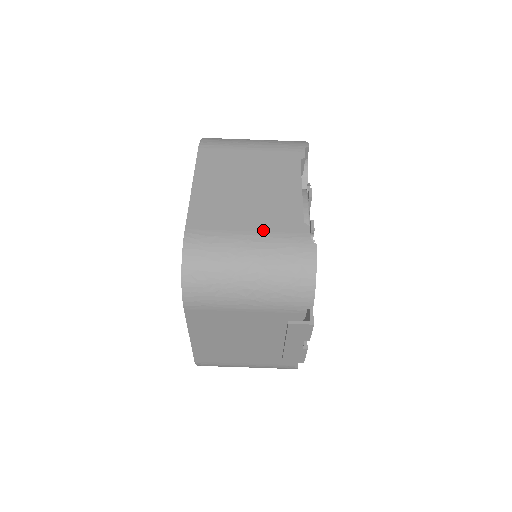
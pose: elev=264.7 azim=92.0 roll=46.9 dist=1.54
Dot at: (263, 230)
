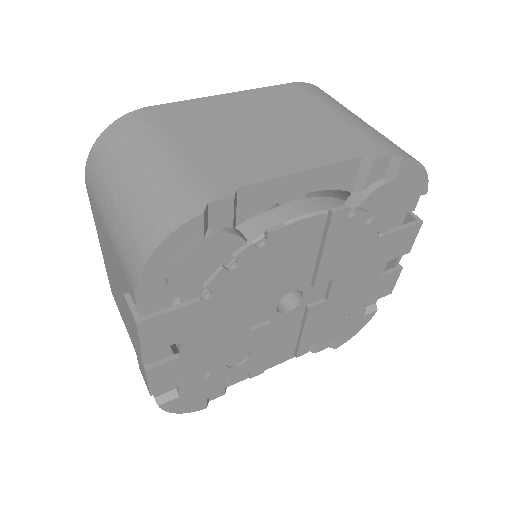
Dot at: (192, 157)
